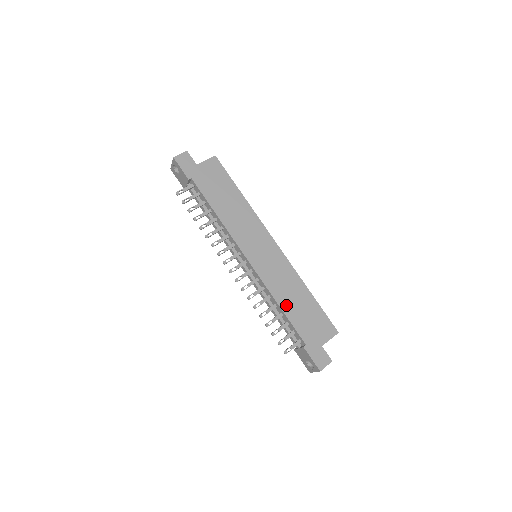
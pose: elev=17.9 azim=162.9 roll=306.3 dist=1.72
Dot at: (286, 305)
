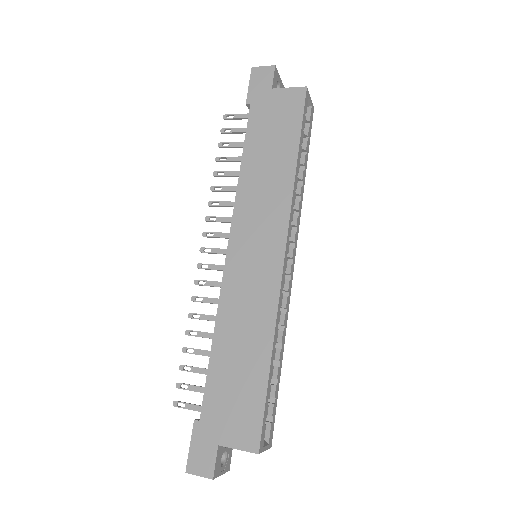
Dot at: (222, 346)
